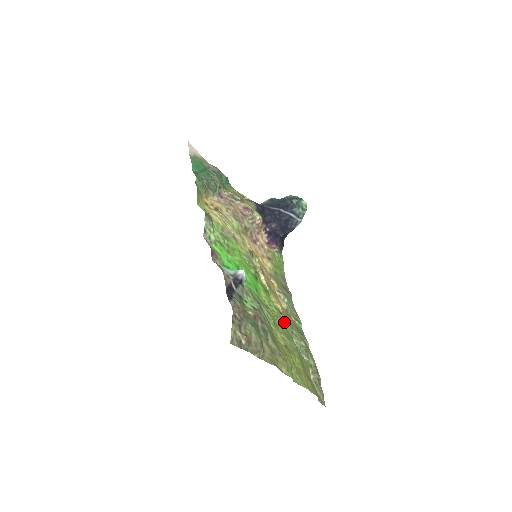
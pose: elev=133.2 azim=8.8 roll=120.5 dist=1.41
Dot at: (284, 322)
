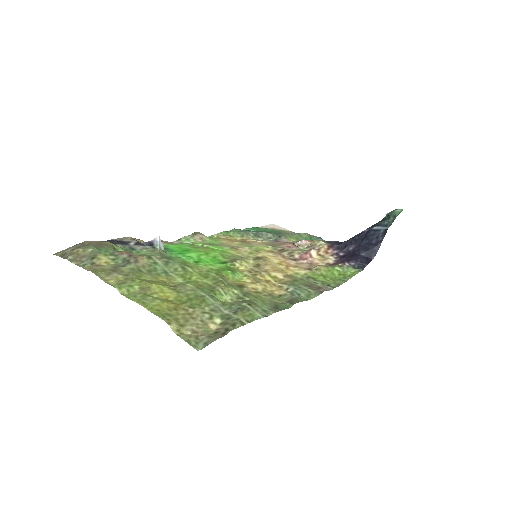
Dot at: (218, 283)
